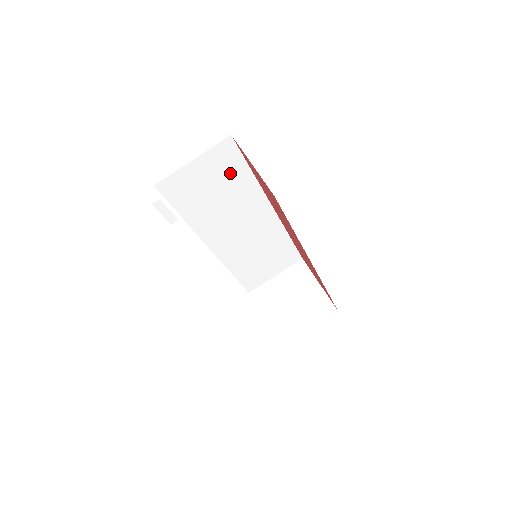
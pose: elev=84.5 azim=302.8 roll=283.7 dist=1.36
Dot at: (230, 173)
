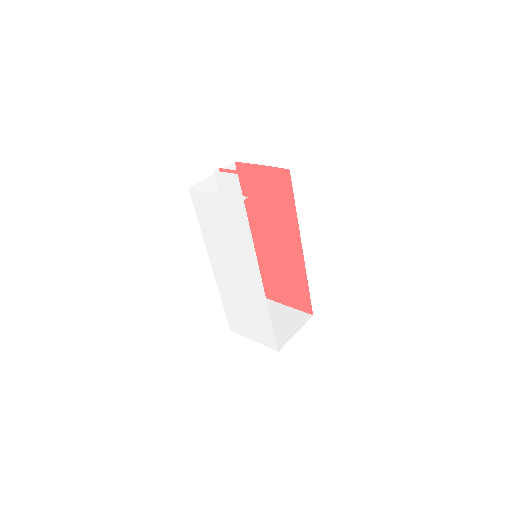
Dot at: occluded
